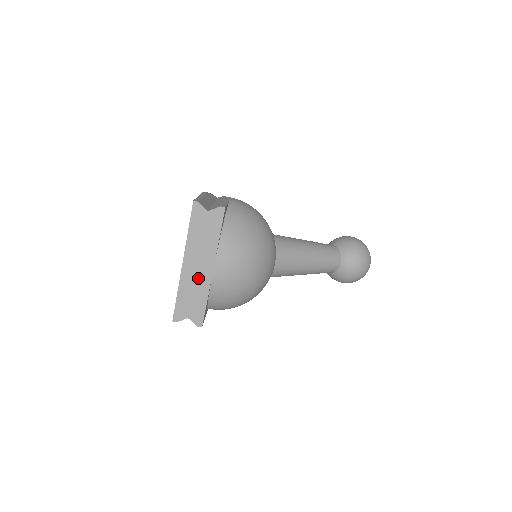
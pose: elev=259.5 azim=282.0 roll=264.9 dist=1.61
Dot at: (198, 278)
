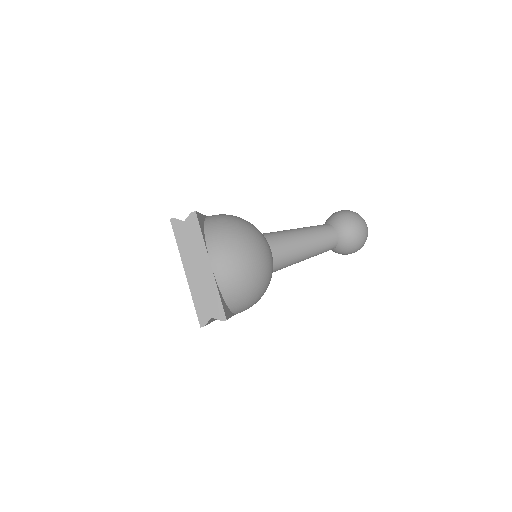
Dot at: (203, 279)
